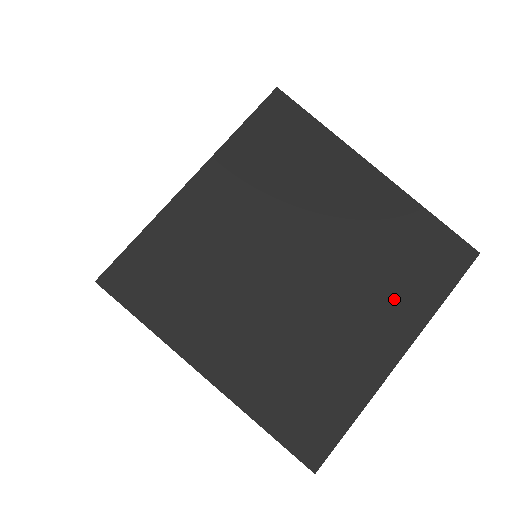
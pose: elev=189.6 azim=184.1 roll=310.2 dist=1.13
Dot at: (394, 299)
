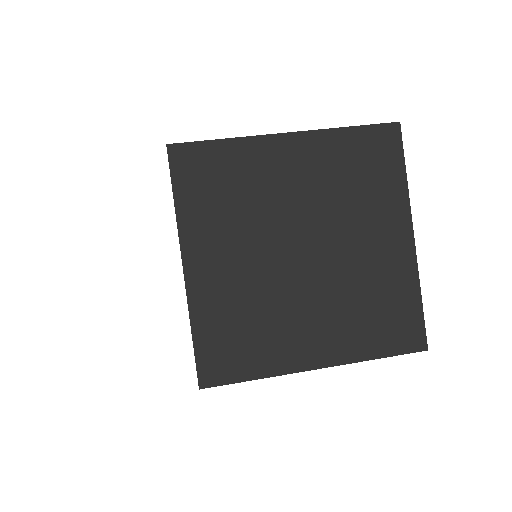
Dot at: (378, 207)
